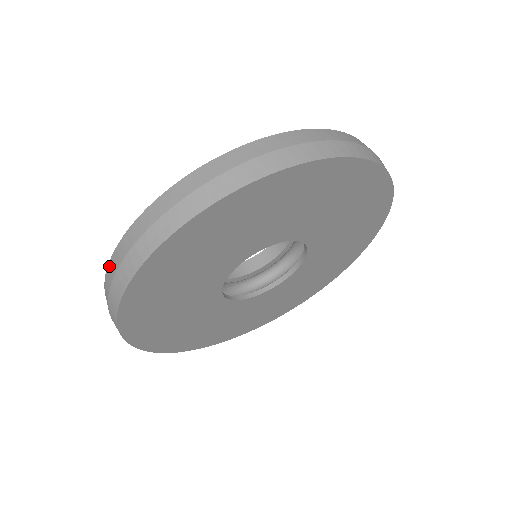
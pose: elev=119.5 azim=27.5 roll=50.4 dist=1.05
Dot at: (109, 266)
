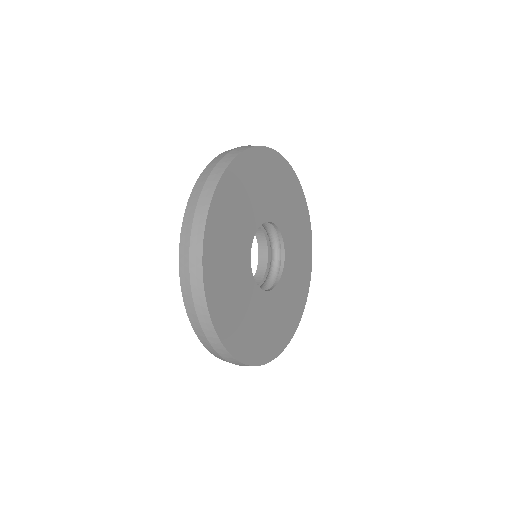
Dot at: (202, 174)
